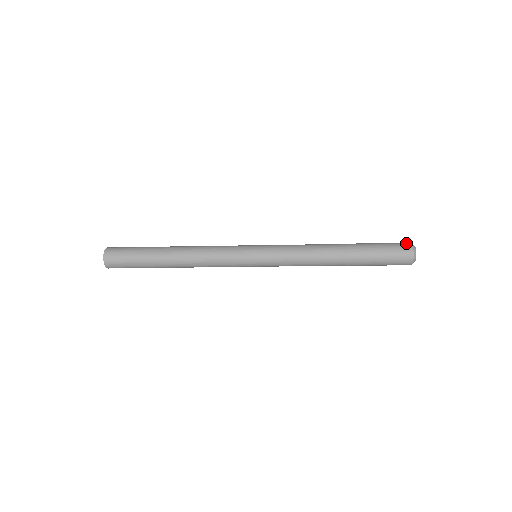
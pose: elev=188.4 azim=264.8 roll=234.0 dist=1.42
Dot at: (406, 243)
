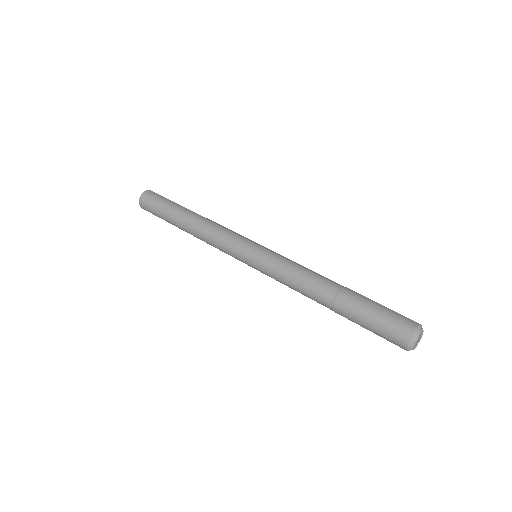
Dot at: (404, 335)
